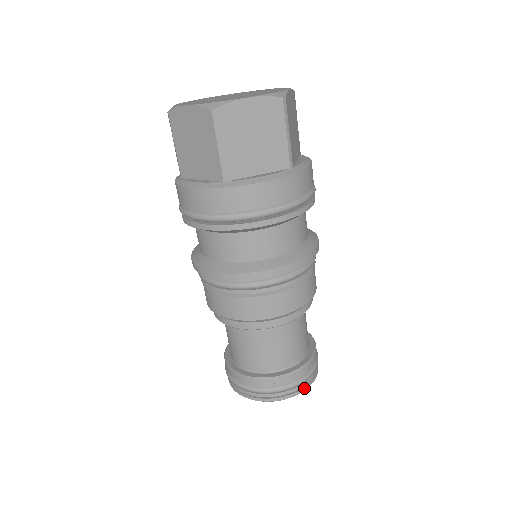
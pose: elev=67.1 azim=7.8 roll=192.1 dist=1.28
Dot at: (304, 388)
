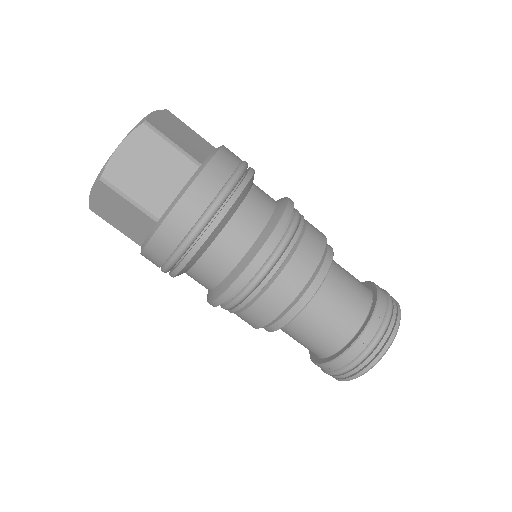
Dot at: (393, 332)
